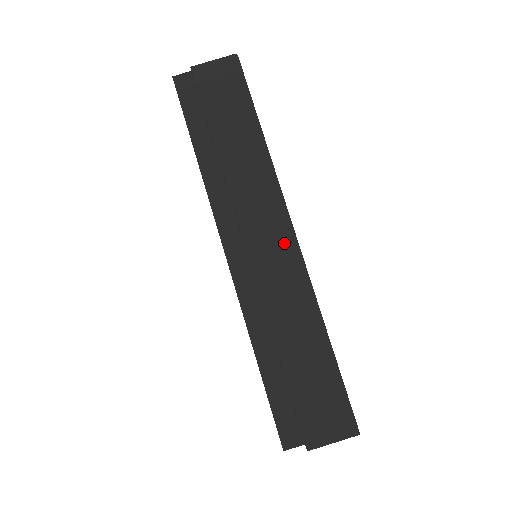
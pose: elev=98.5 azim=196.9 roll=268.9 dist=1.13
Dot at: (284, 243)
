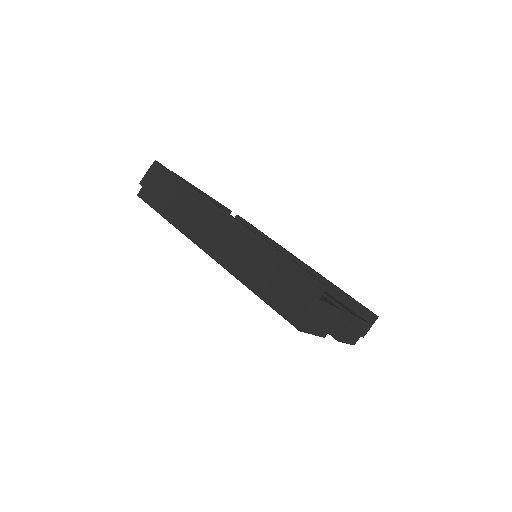
Dot at: (225, 223)
